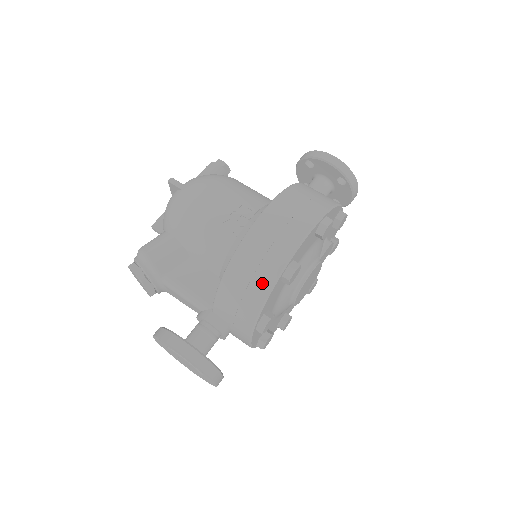
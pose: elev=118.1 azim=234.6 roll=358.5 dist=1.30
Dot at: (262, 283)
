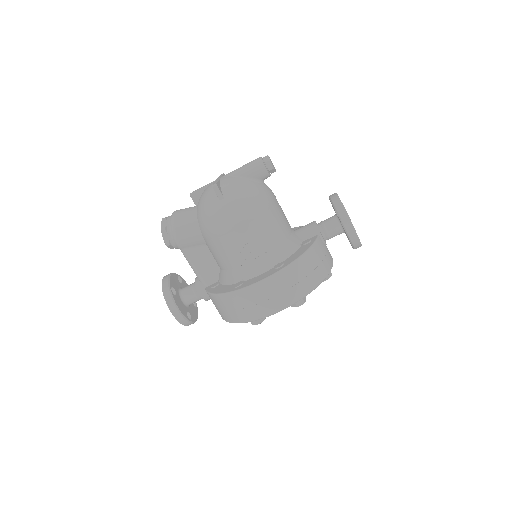
Dot at: (236, 317)
